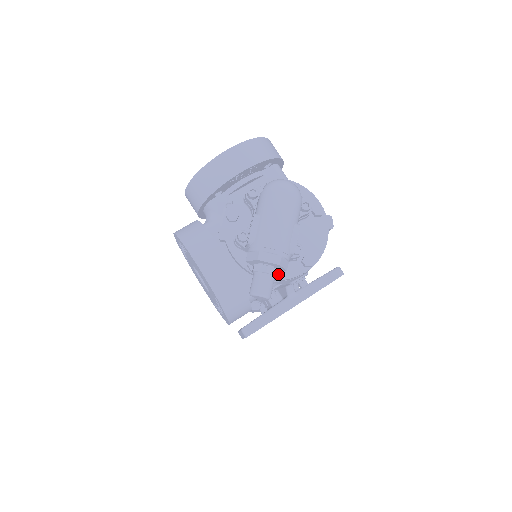
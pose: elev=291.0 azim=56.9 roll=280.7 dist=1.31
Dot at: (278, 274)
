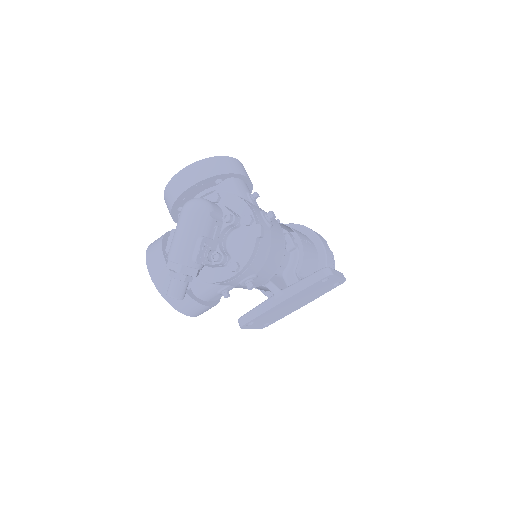
Dot at: (212, 277)
